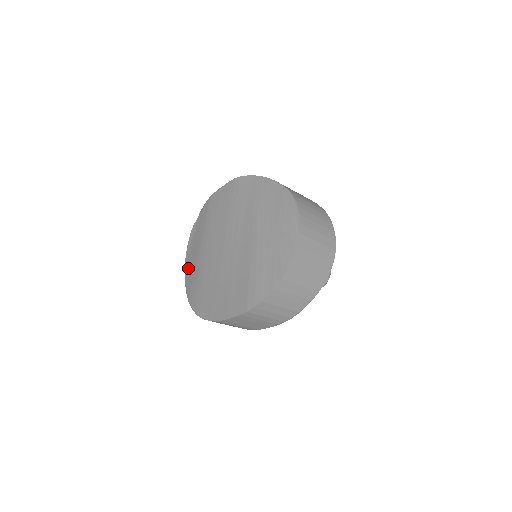
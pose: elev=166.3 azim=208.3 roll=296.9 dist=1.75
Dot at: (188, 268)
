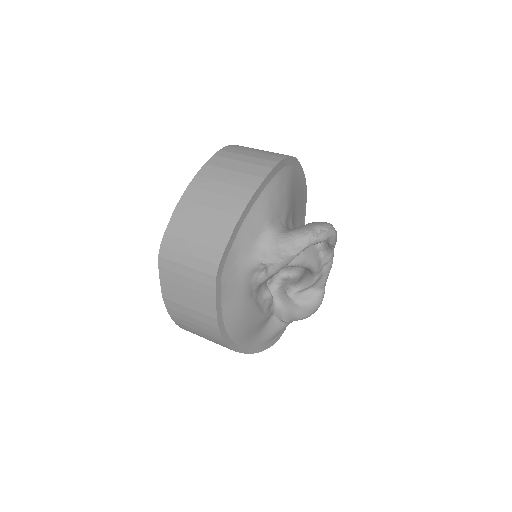
Dot at: occluded
